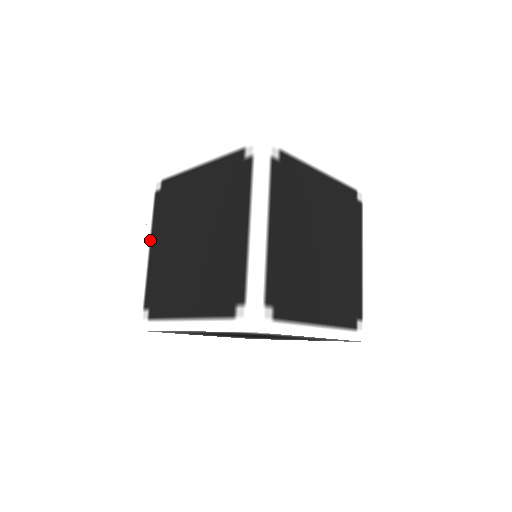
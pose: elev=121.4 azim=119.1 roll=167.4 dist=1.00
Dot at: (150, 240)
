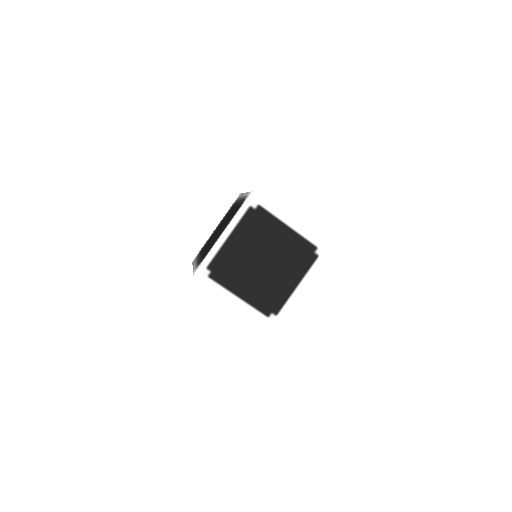
Dot at: occluded
